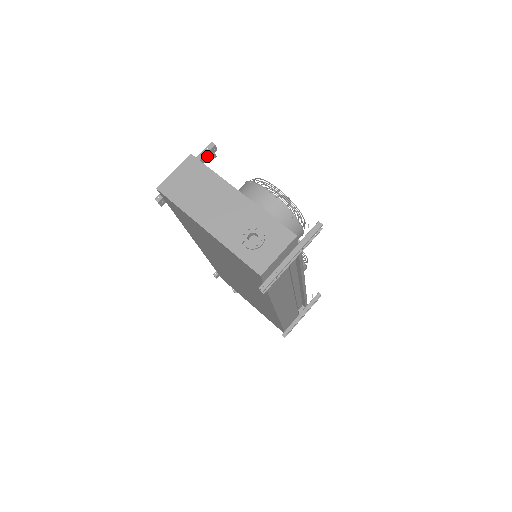
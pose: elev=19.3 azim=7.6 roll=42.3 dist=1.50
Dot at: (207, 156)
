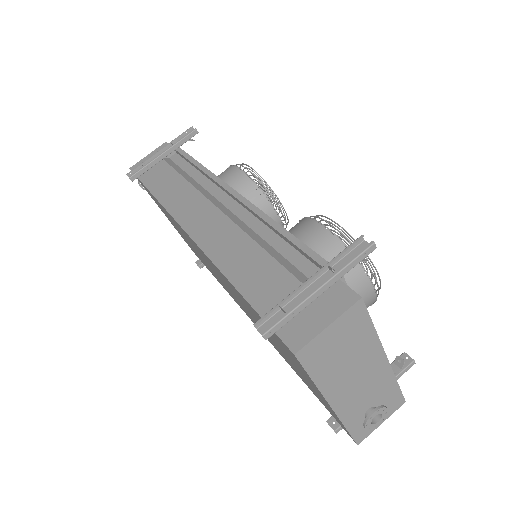
Dot at: (354, 259)
